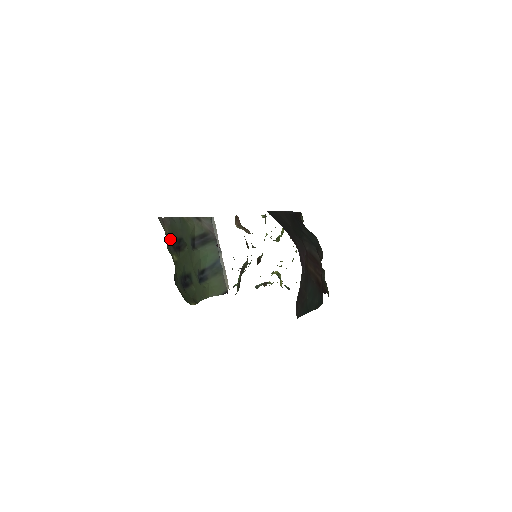
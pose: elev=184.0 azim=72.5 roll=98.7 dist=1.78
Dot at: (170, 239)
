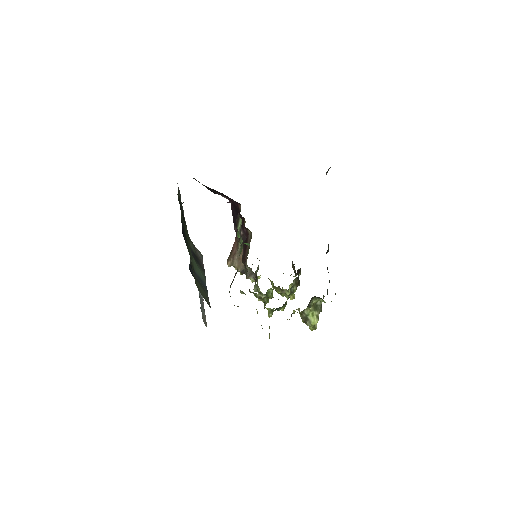
Dot at: (179, 199)
